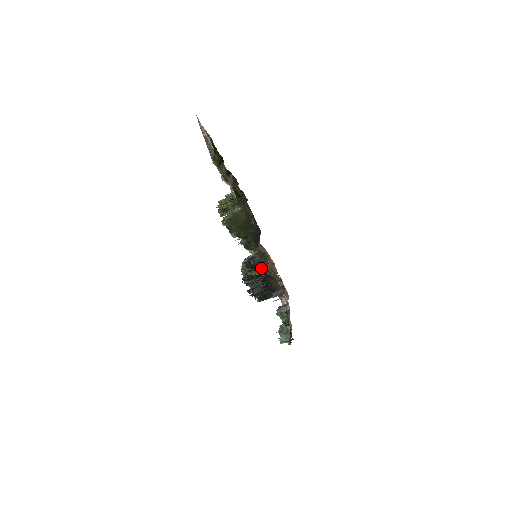
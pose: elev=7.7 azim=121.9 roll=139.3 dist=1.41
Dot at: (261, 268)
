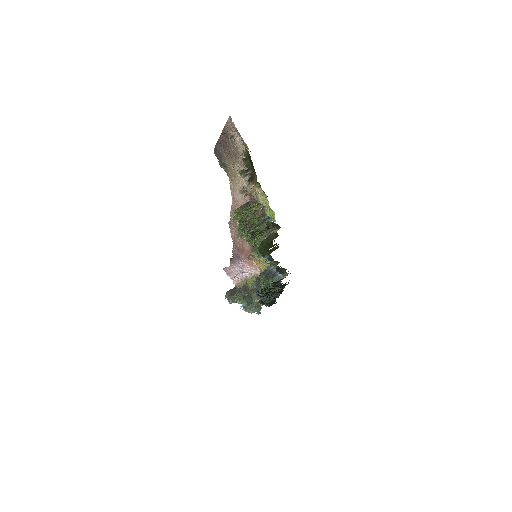
Dot at: occluded
